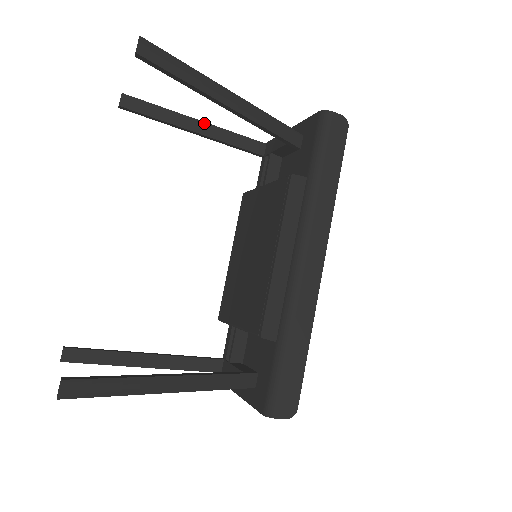
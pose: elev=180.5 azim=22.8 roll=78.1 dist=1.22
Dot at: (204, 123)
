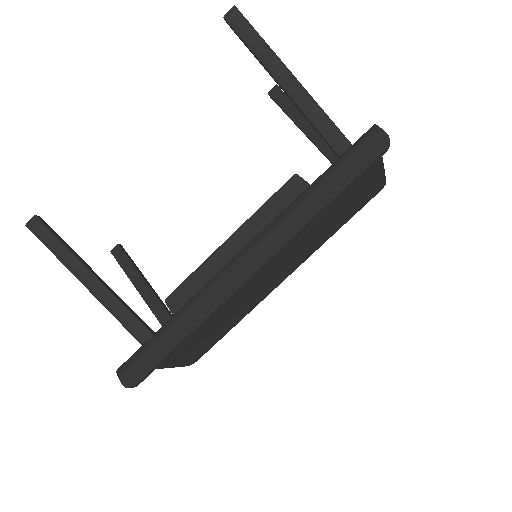
Dot at: occluded
